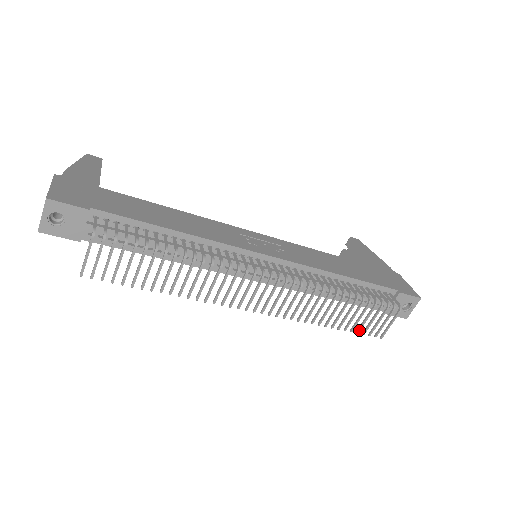
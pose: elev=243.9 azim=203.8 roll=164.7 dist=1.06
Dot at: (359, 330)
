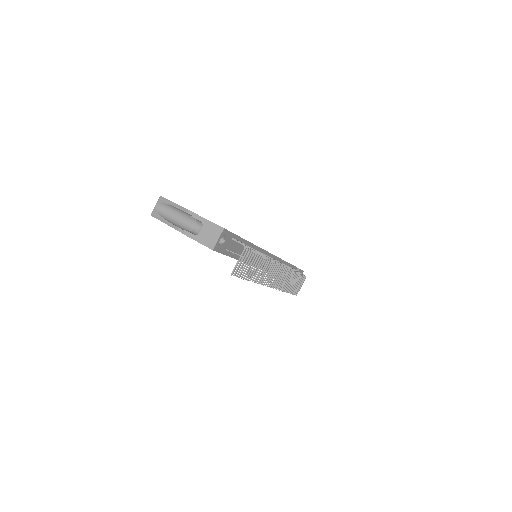
Dot at: (293, 292)
